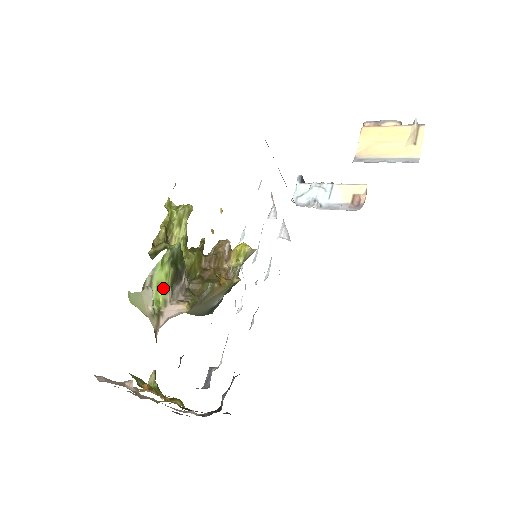
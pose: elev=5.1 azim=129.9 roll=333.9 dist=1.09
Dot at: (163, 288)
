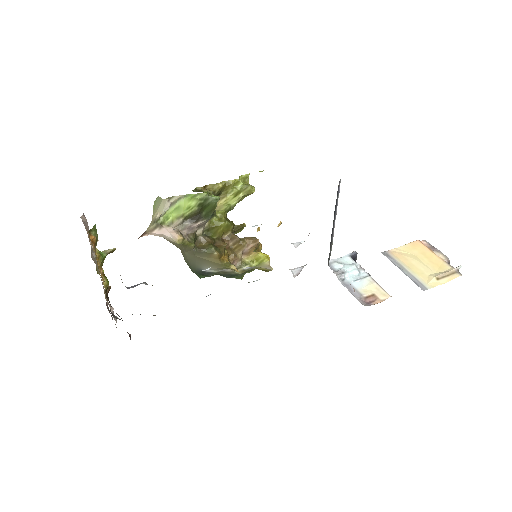
Dot at: (179, 213)
